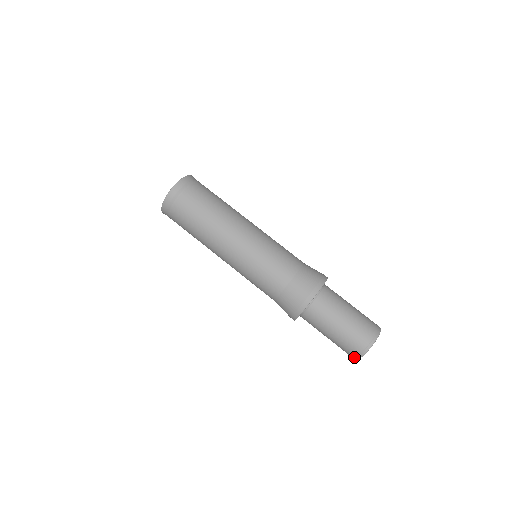
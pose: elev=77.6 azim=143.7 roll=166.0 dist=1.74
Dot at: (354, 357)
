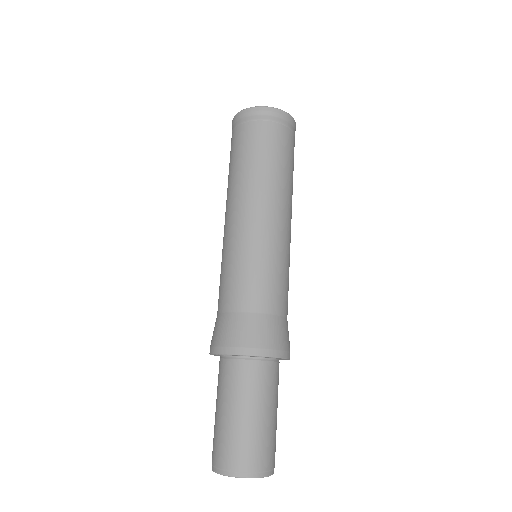
Dot at: (215, 465)
